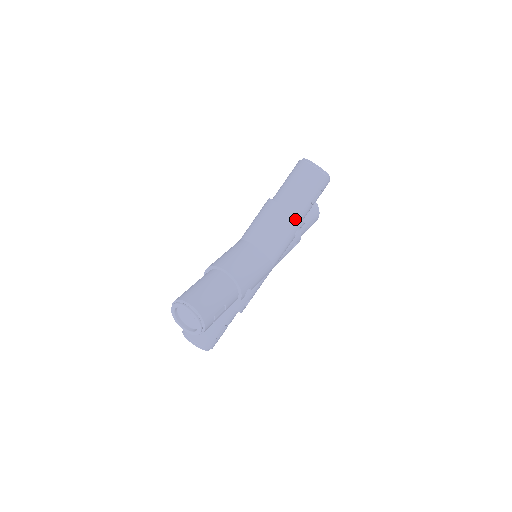
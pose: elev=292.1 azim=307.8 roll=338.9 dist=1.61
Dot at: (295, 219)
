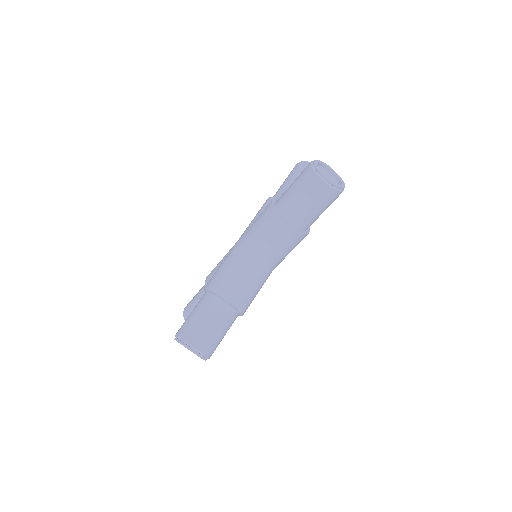
Dot at: (301, 236)
